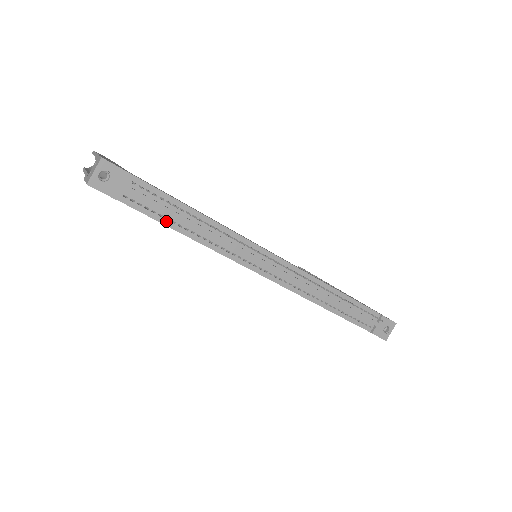
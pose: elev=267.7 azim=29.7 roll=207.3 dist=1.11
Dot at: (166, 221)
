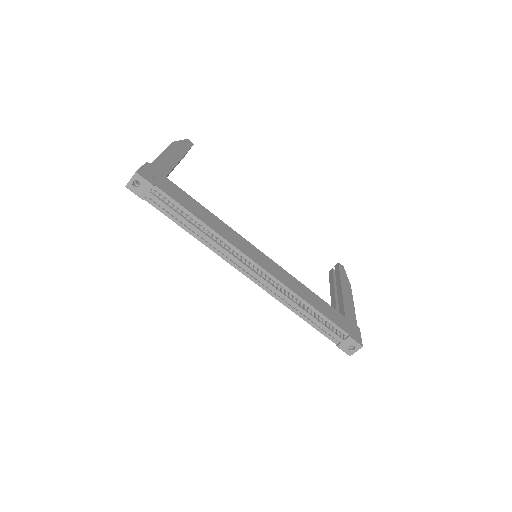
Dot at: (176, 220)
